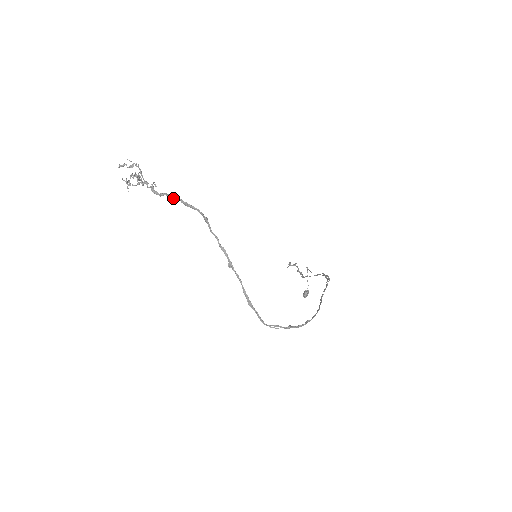
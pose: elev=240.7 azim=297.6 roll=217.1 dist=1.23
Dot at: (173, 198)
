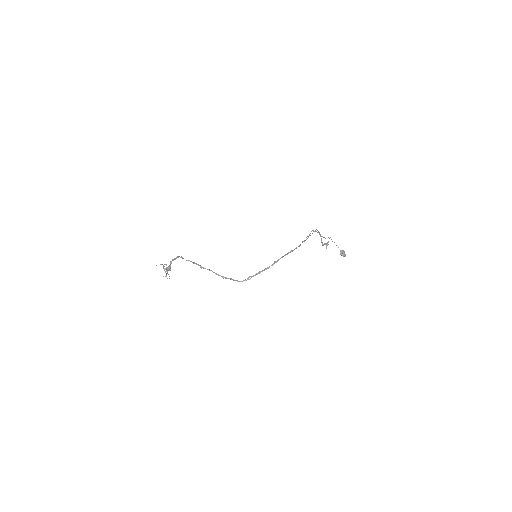
Dot at: (171, 262)
